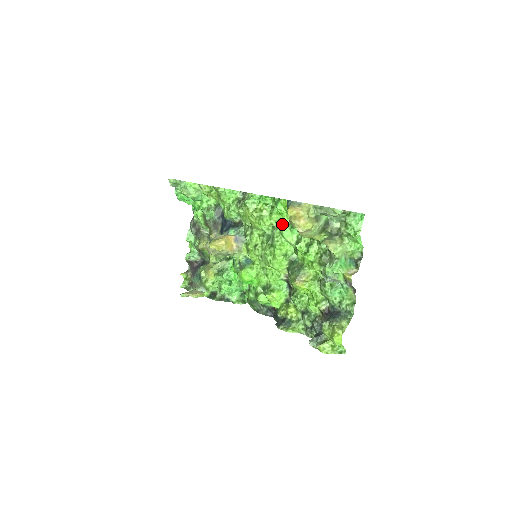
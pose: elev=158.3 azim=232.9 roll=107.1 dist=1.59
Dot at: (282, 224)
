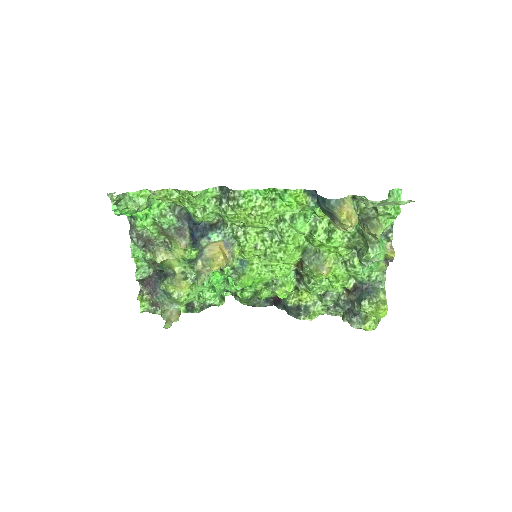
Dot at: (290, 216)
